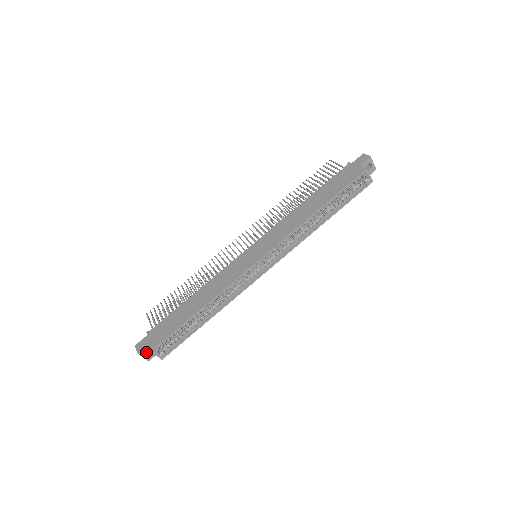
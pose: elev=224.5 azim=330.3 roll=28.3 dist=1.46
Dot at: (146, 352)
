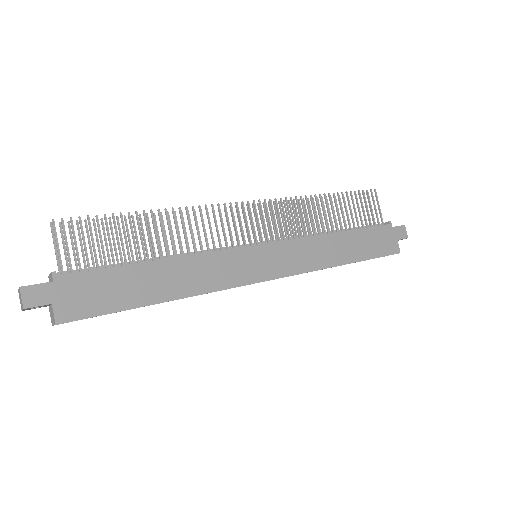
Dot at: occluded
